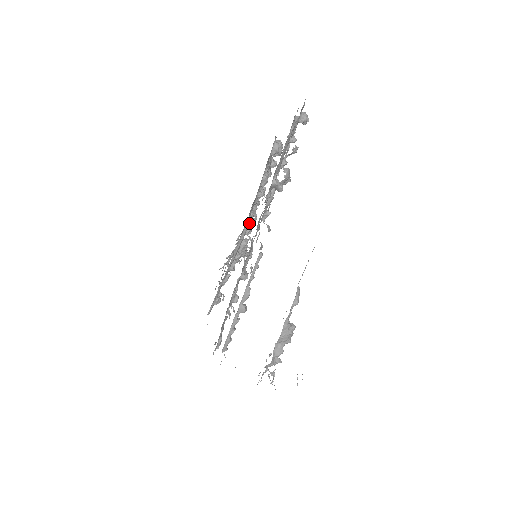
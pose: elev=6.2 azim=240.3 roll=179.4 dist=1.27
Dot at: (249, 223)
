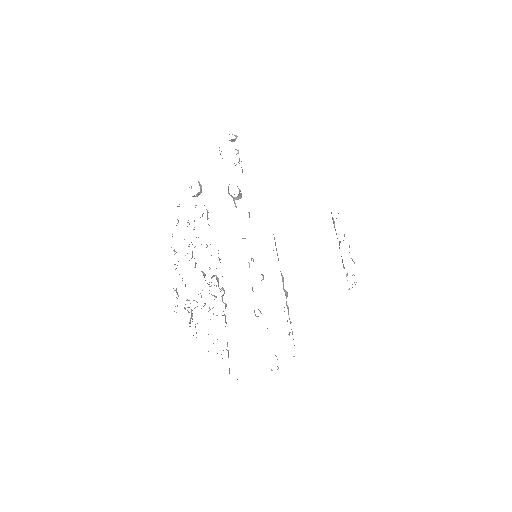
Dot at: occluded
